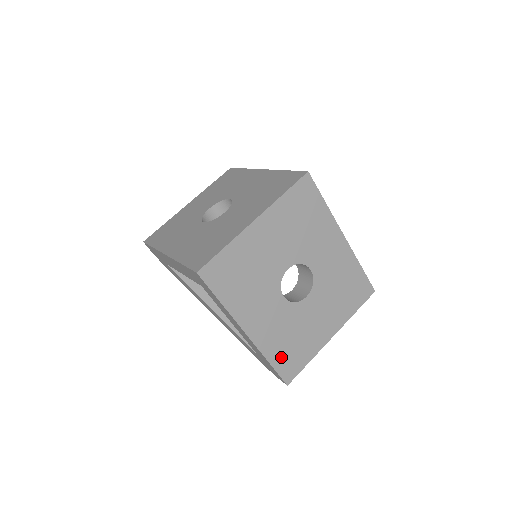
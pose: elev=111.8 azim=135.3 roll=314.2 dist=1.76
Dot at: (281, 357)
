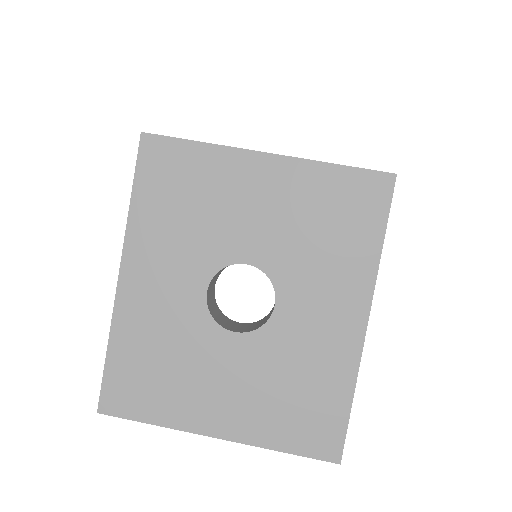
Dot at: (127, 364)
